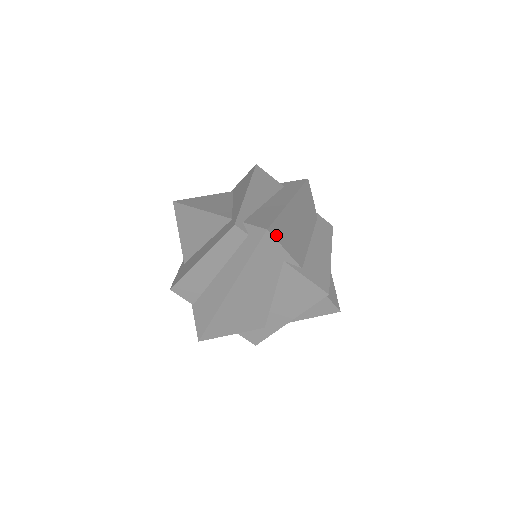
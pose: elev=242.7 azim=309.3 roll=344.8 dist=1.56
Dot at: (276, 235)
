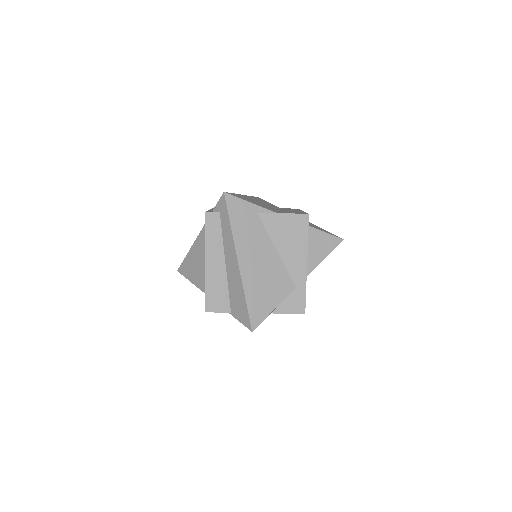
Dot at: (236, 196)
